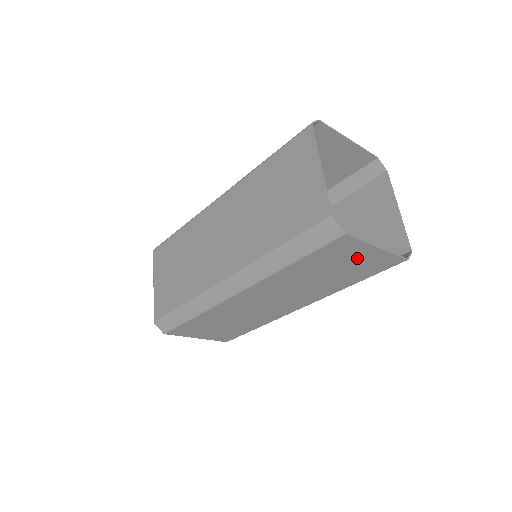
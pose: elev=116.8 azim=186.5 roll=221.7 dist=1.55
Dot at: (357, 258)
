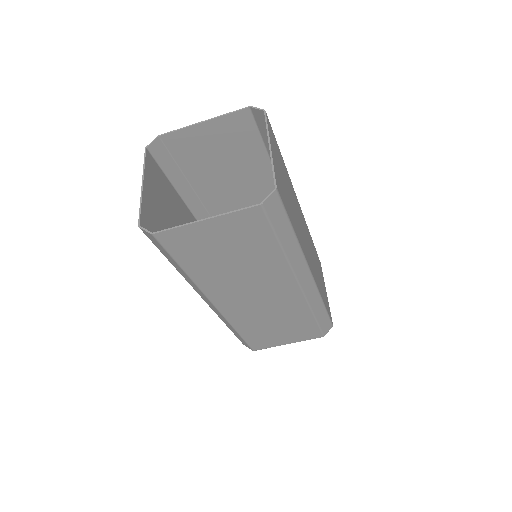
Dot at: (214, 236)
